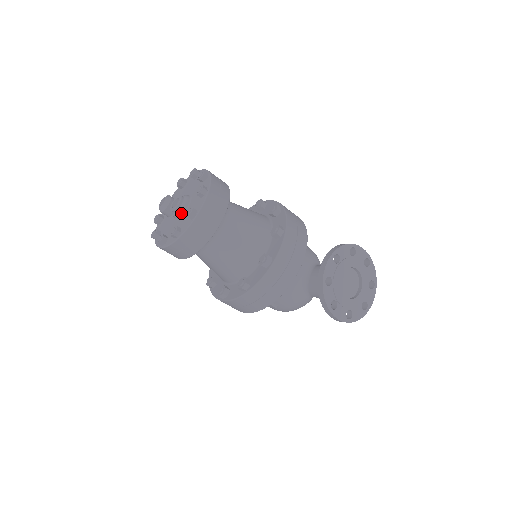
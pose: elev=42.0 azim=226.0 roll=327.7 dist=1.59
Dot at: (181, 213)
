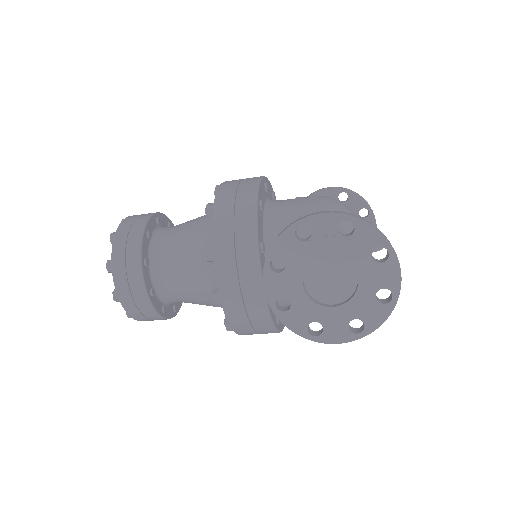
Dot at: occluded
